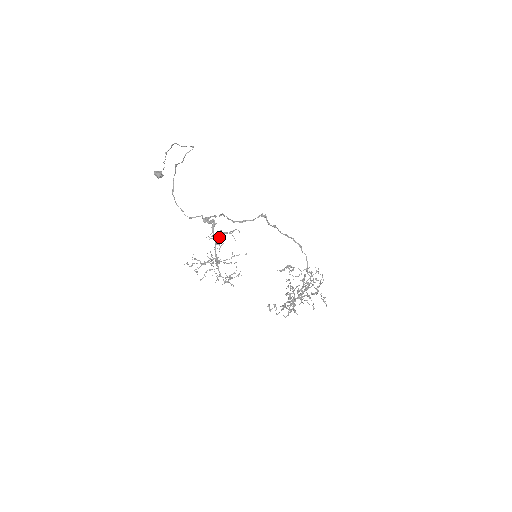
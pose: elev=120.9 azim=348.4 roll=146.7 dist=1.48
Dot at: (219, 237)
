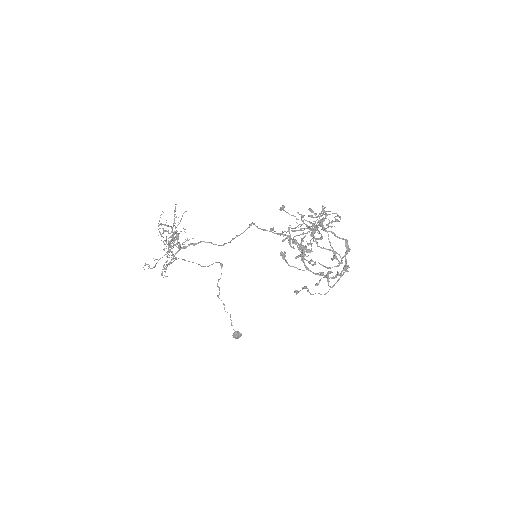
Dot at: (172, 230)
